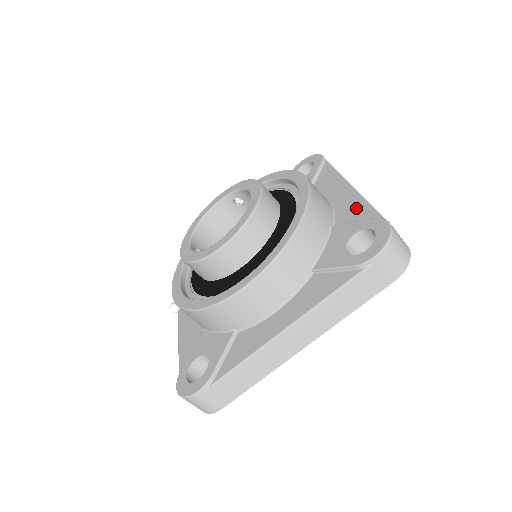
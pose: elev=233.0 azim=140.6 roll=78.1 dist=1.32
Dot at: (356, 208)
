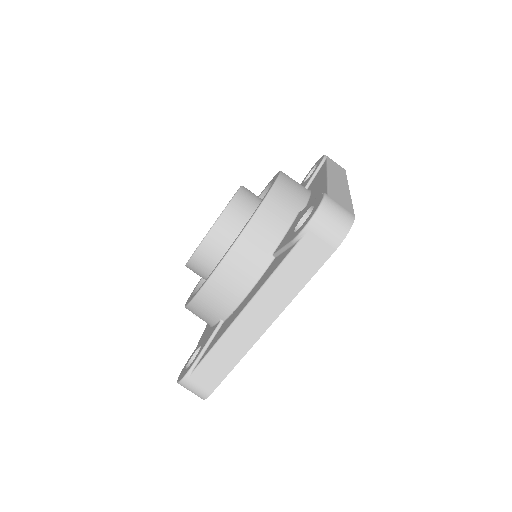
Dot at: (319, 191)
